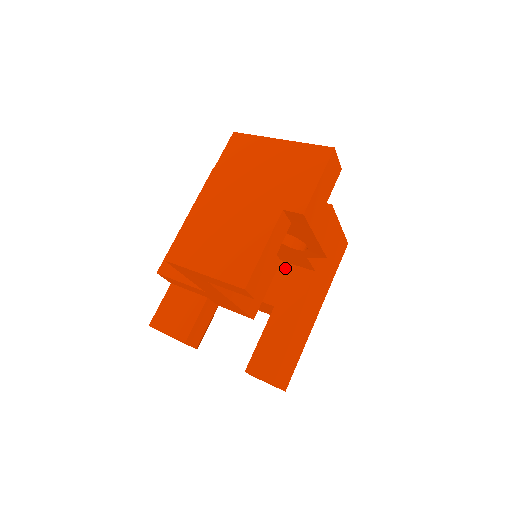
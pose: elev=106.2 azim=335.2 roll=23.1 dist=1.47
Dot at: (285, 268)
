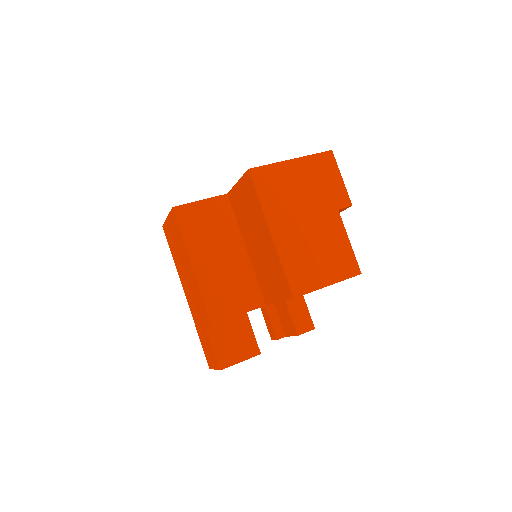
Dot at: occluded
